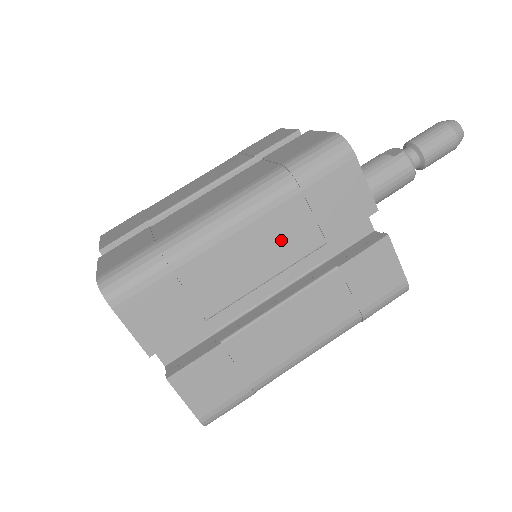
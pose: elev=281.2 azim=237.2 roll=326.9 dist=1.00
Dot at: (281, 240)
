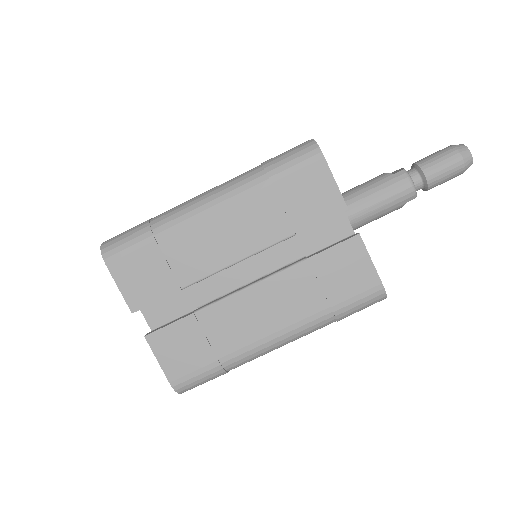
Dot at: (252, 226)
